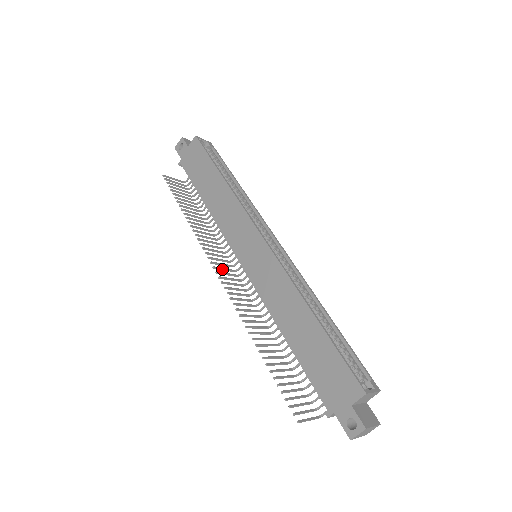
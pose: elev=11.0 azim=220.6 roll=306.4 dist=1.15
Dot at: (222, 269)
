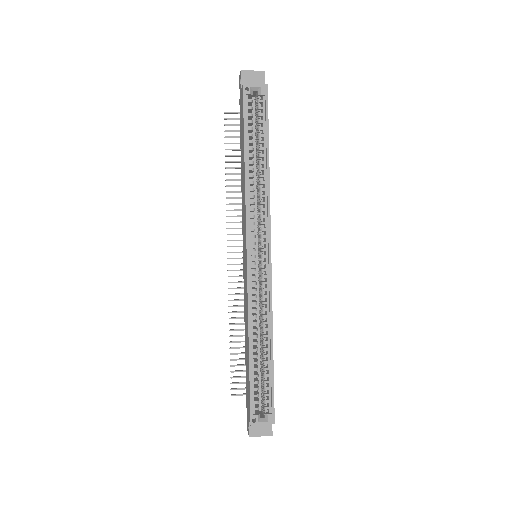
Dot at: occluded
